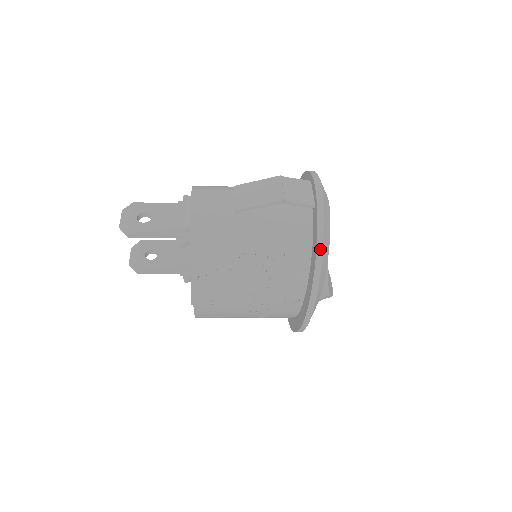
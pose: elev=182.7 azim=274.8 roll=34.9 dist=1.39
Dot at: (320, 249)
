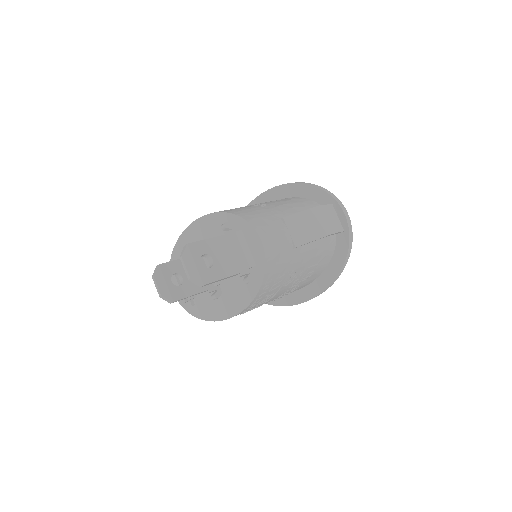
Dot at: (345, 265)
